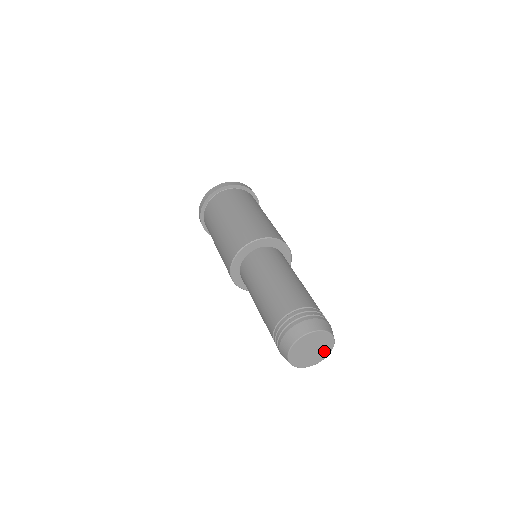
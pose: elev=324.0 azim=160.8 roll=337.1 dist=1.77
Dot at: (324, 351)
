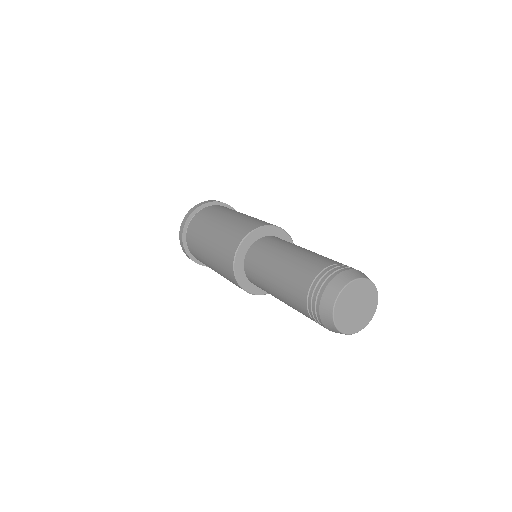
Dot at: (362, 319)
